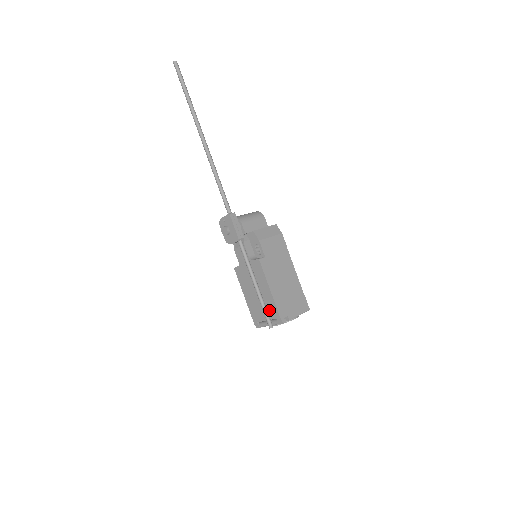
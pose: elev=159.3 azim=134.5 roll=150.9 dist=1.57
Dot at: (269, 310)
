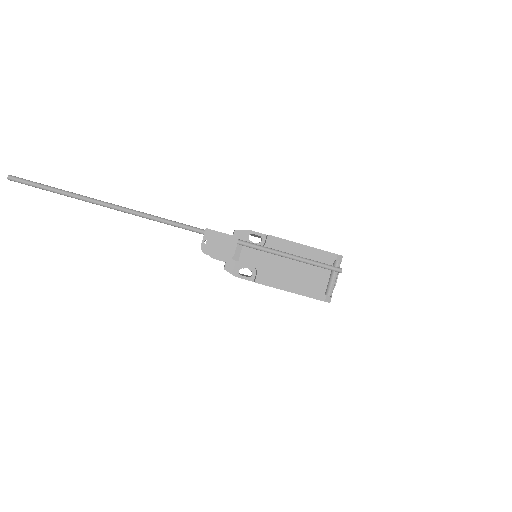
Dot at: occluded
